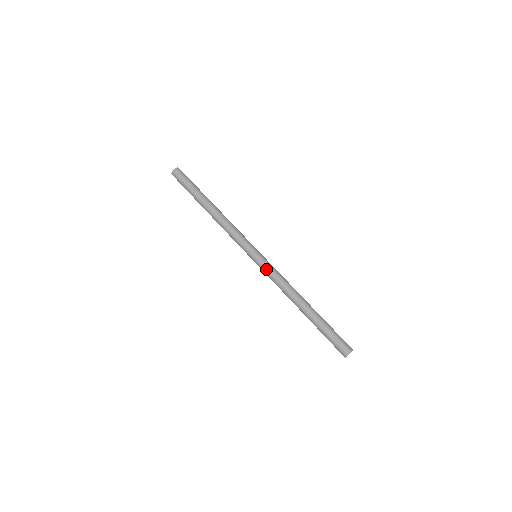
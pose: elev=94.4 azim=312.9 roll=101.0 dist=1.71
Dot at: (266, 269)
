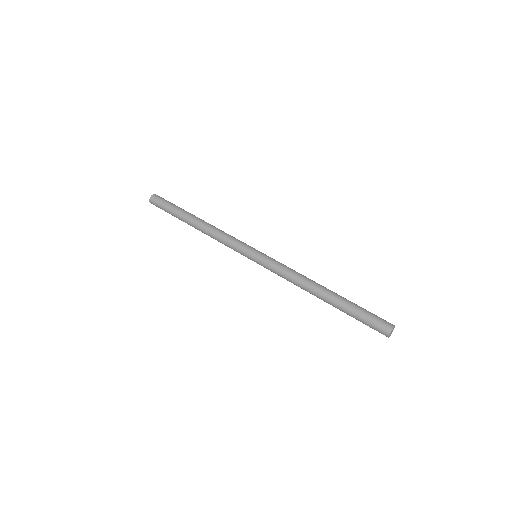
Dot at: (272, 262)
